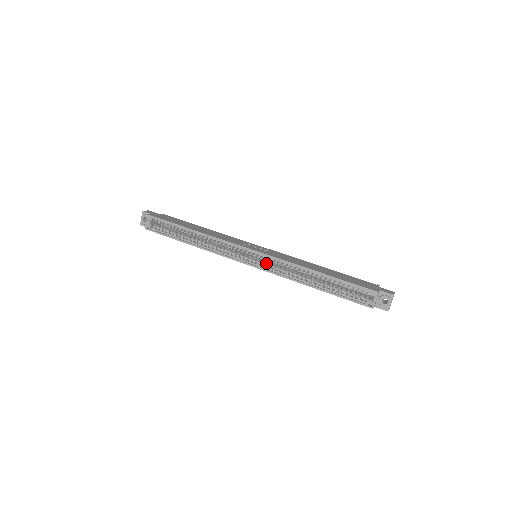
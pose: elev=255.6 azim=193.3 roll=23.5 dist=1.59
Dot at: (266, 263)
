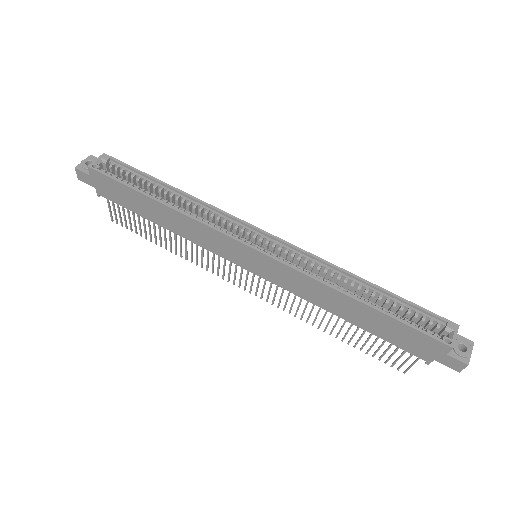
Dot at: (281, 257)
